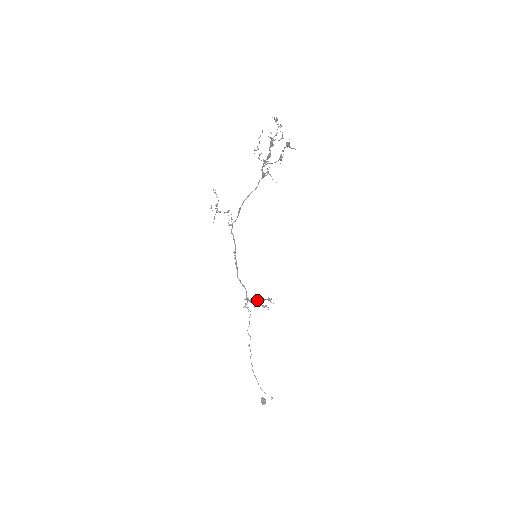
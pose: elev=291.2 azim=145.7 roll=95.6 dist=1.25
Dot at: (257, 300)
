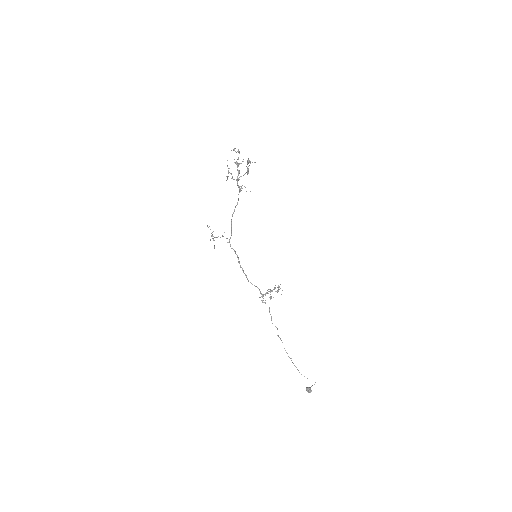
Dot at: (270, 290)
